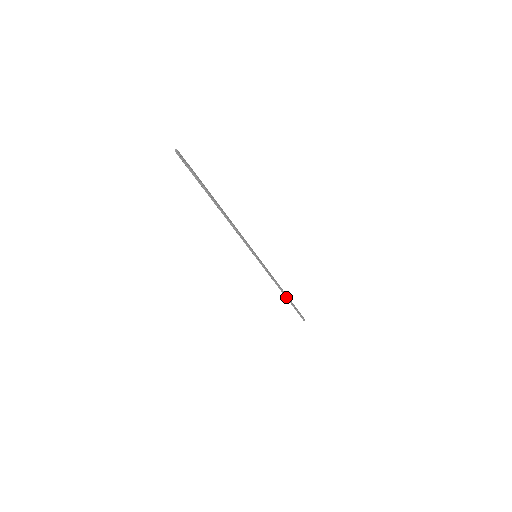
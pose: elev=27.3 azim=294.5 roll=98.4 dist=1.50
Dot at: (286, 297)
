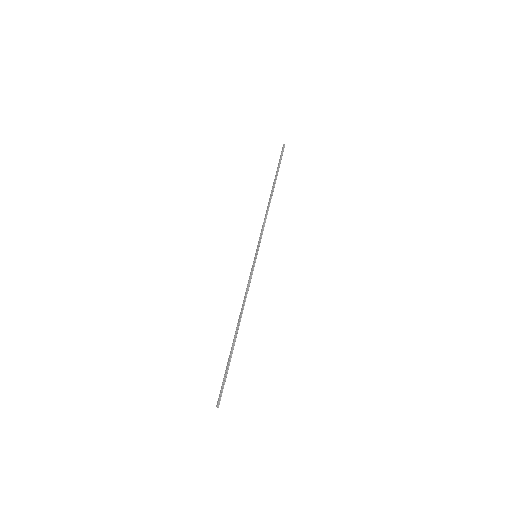
Dot at: (235, 337)
